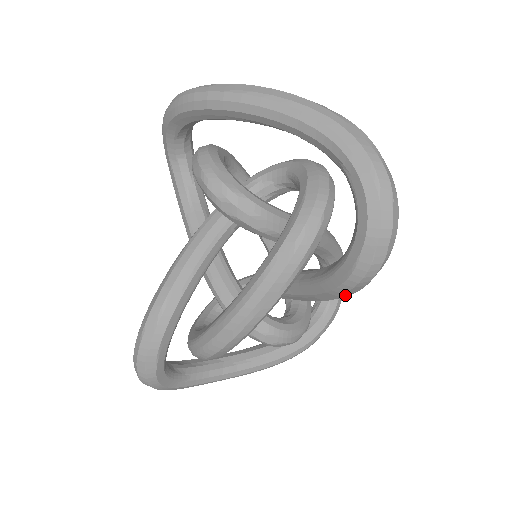
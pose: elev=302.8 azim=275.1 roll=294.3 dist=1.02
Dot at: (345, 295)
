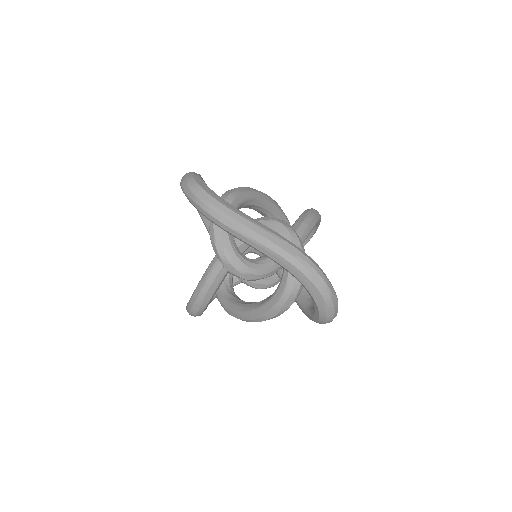
Dot at: occluded
